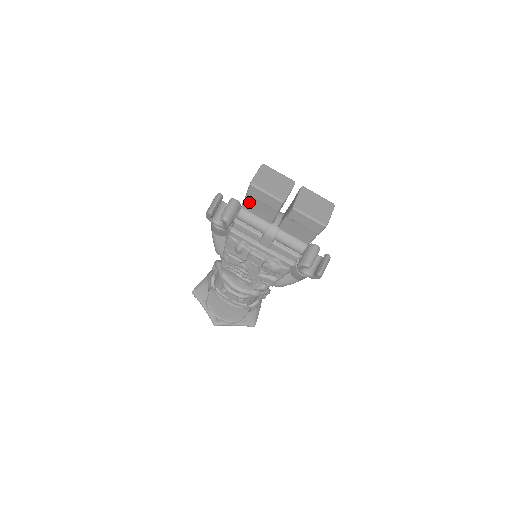
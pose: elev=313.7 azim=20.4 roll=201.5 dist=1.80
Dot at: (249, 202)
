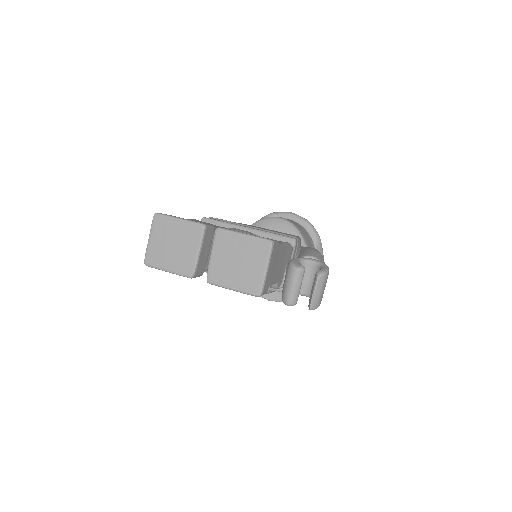
Dot at: occluded
